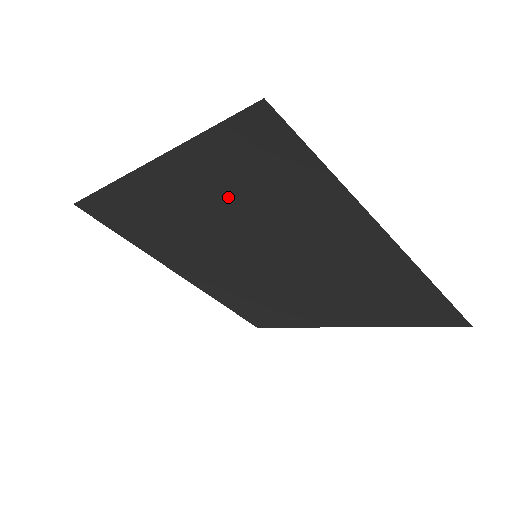
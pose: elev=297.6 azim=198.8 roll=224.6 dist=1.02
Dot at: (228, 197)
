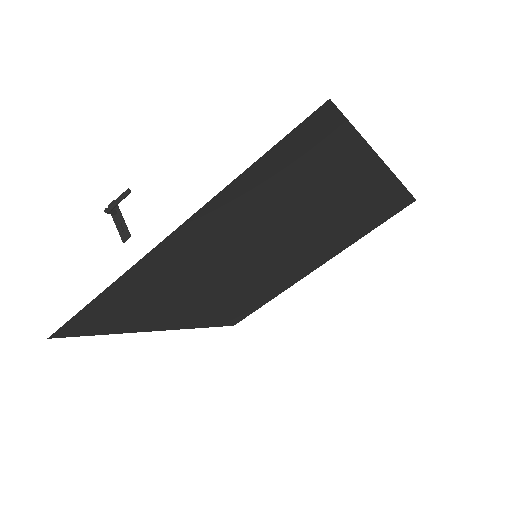
Dot at: (255, 213)
